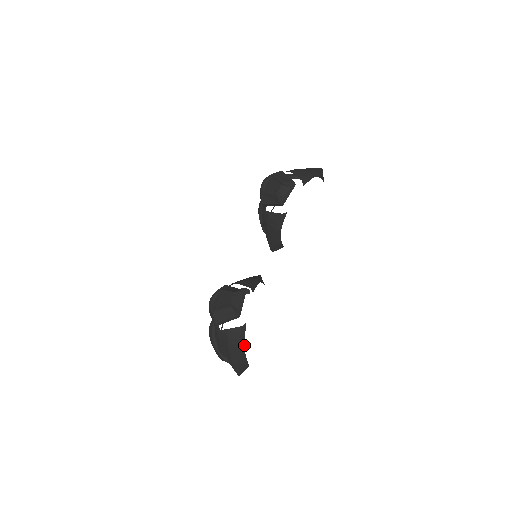
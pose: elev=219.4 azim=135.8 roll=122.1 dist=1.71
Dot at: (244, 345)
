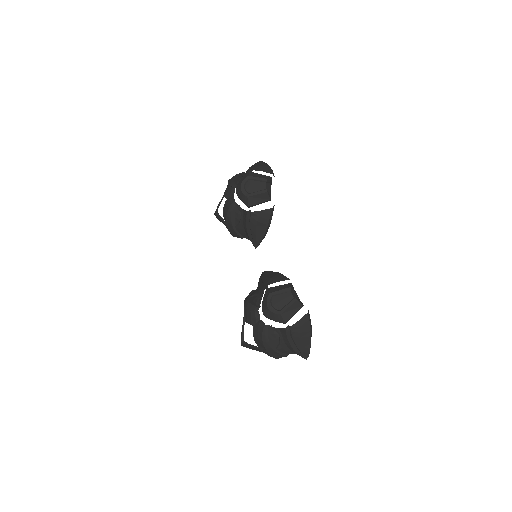
Dot at: (311, 328)
